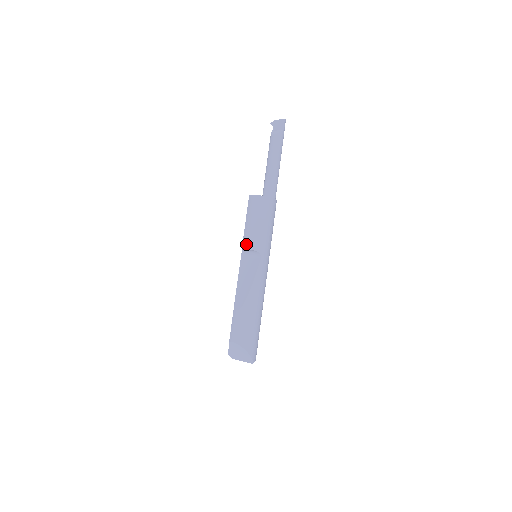
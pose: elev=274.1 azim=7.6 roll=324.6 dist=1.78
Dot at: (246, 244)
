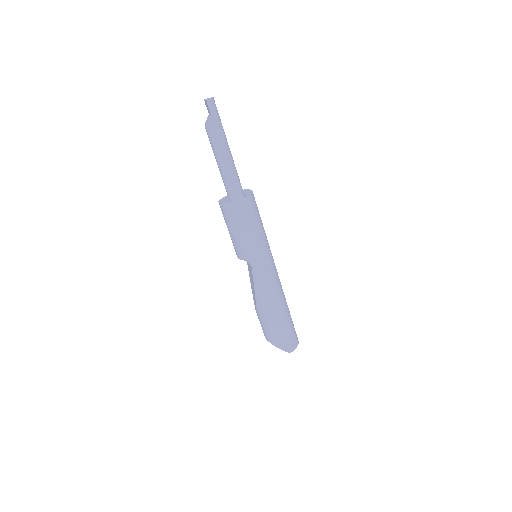
Dot at: occluded
